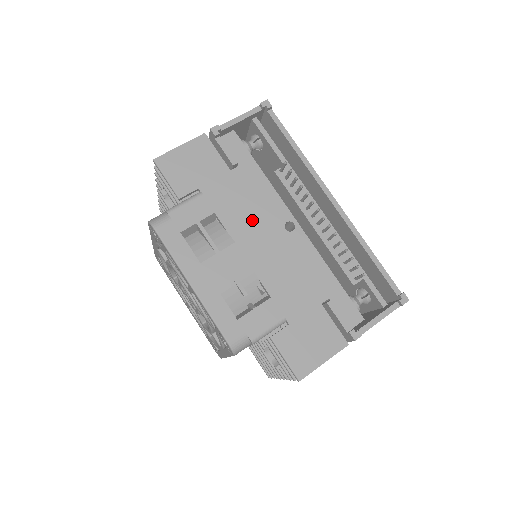
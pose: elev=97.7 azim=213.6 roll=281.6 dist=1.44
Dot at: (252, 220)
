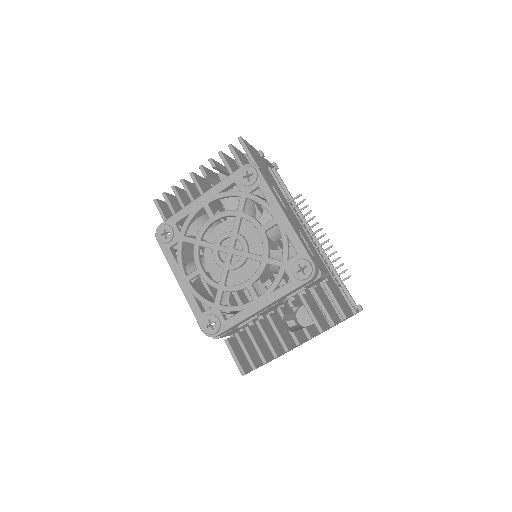
Dot at: (292, 211)
